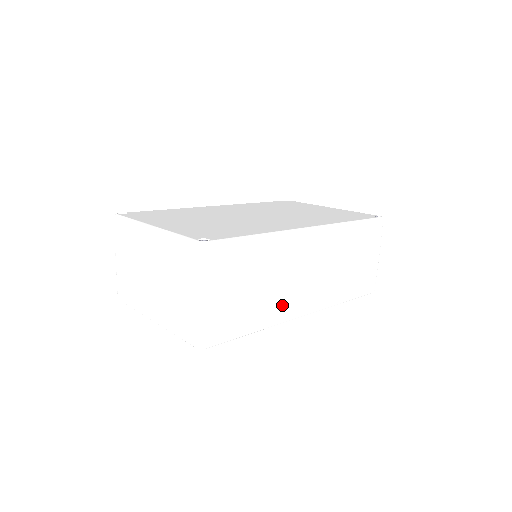
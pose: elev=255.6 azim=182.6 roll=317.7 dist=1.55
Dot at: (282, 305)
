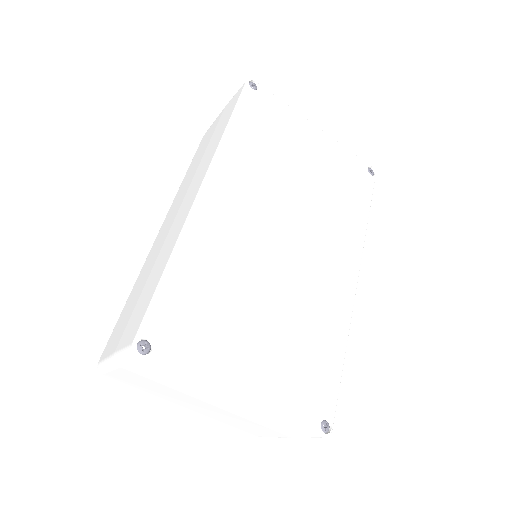
Dot at: occluded
